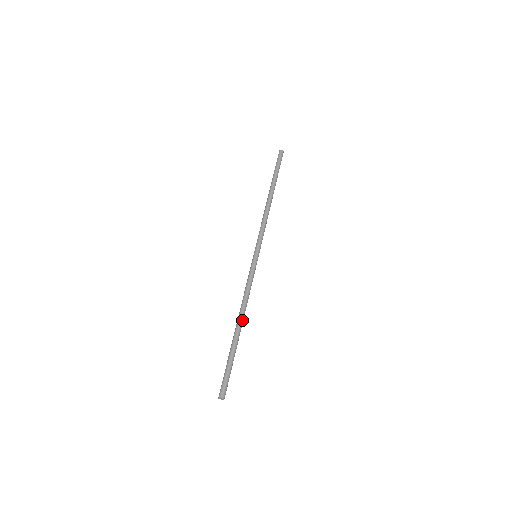
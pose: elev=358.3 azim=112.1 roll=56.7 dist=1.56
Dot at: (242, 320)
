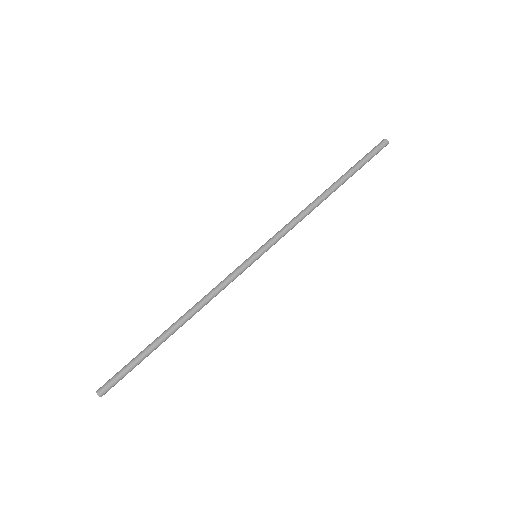
Dot at: (182, 320)
